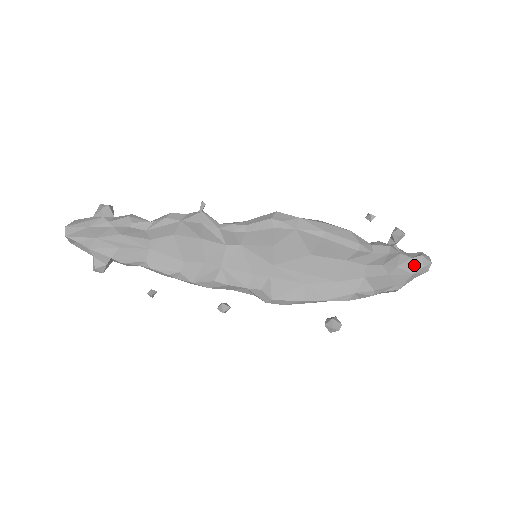
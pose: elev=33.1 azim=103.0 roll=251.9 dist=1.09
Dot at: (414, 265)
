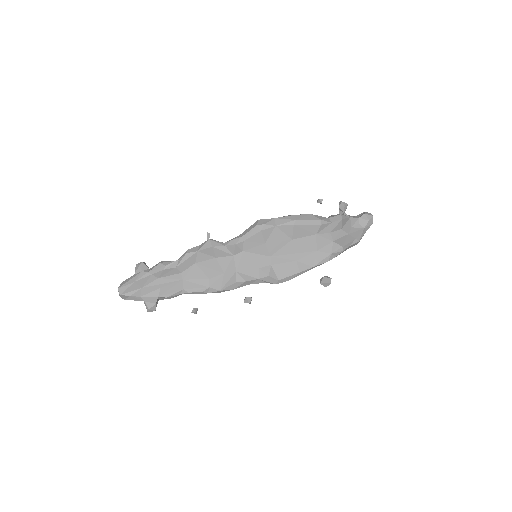
Dot at: (362, 222)
